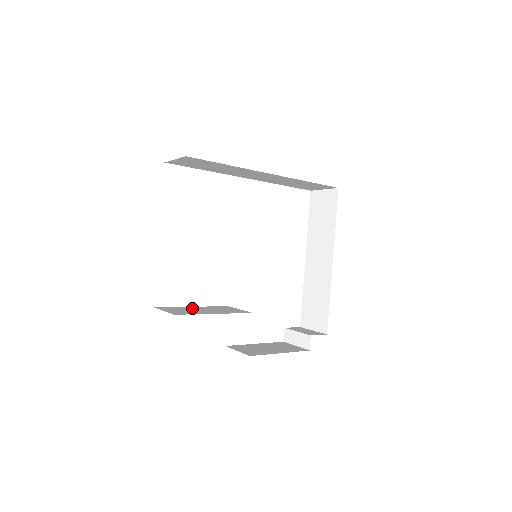
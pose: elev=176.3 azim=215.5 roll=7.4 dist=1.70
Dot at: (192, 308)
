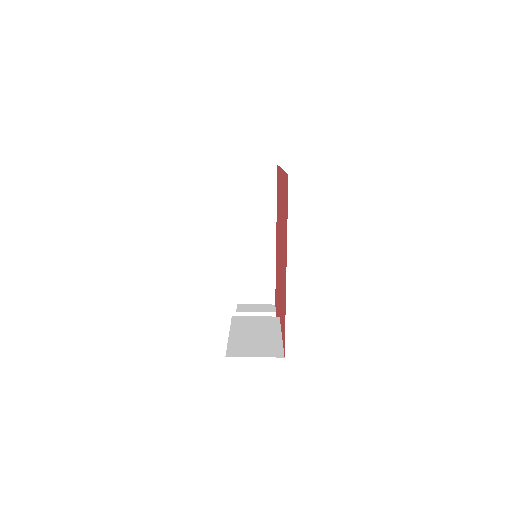
Dot at: (242, 338)
